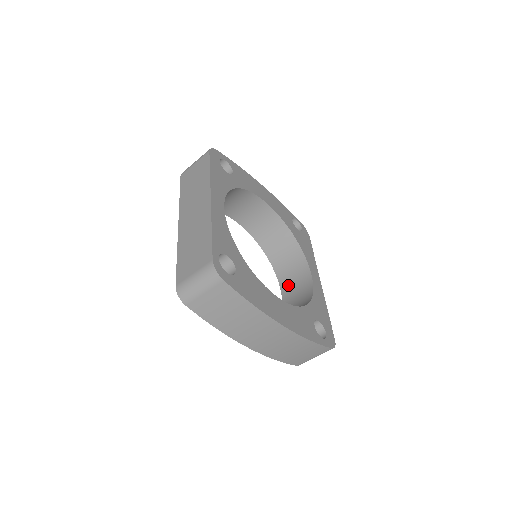
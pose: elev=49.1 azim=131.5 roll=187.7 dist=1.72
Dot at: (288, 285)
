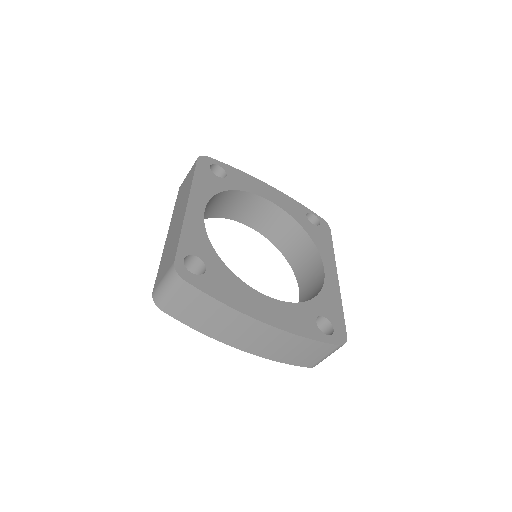
Dot at: (305, 283)
